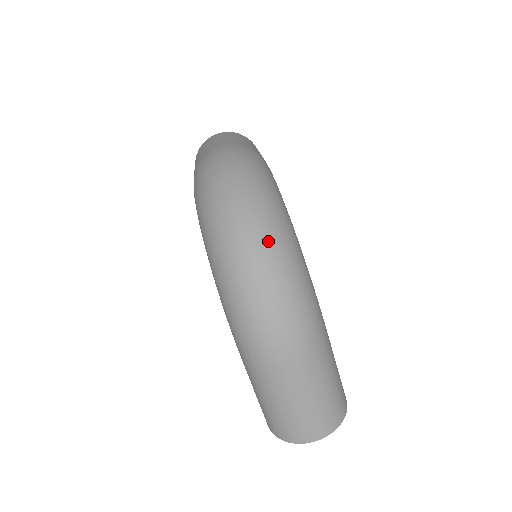
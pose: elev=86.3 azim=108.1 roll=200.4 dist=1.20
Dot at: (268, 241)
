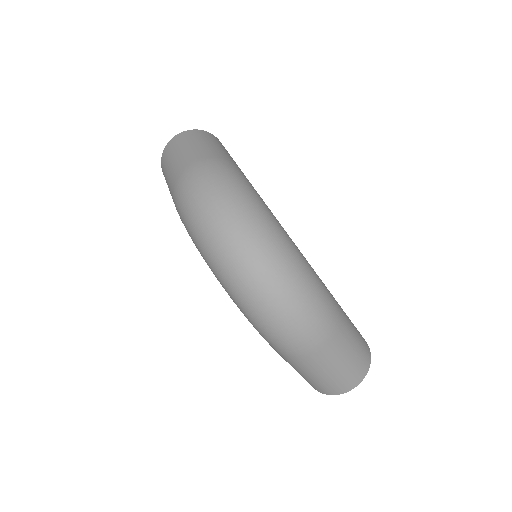
Dot at: (270, 260)
